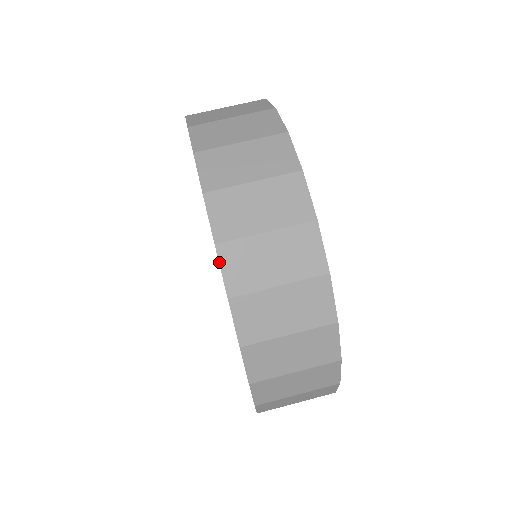
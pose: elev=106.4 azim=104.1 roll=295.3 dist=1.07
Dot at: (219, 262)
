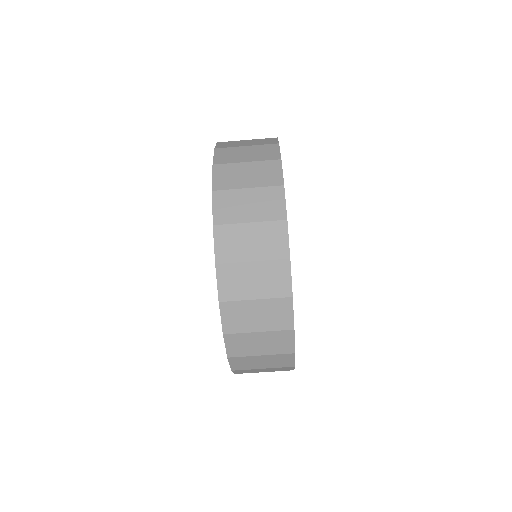
Dot at: (220, 313)
